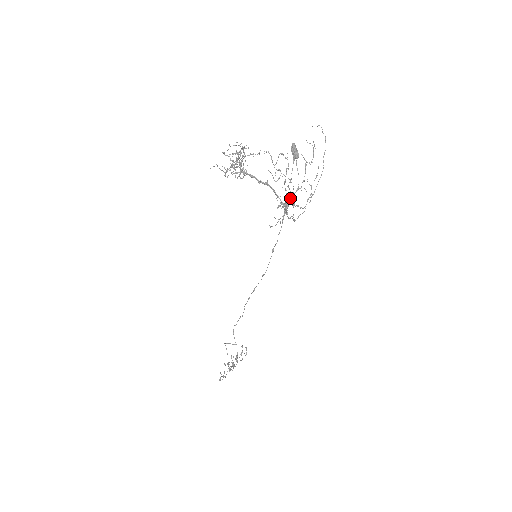
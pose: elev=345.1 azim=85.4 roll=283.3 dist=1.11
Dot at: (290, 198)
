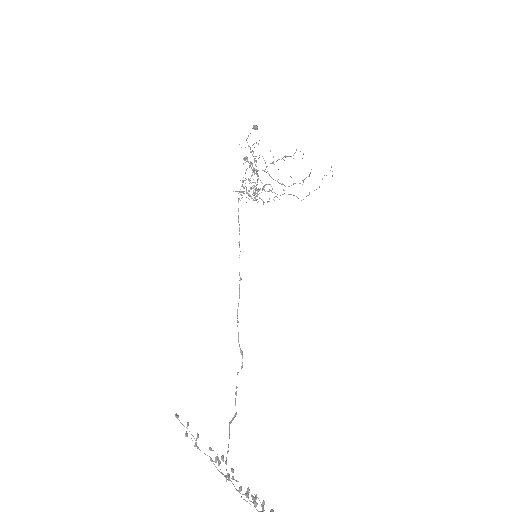
Dot at: occluded
